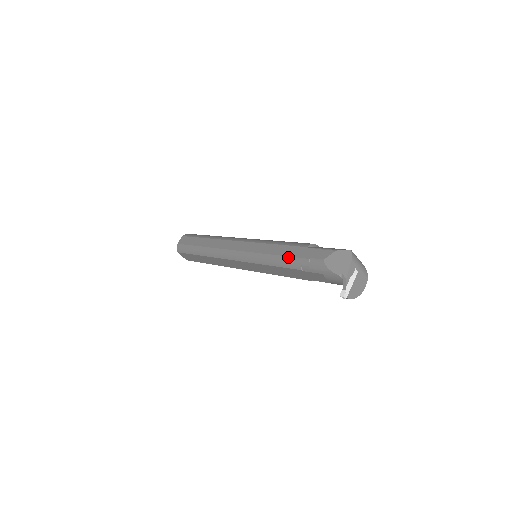
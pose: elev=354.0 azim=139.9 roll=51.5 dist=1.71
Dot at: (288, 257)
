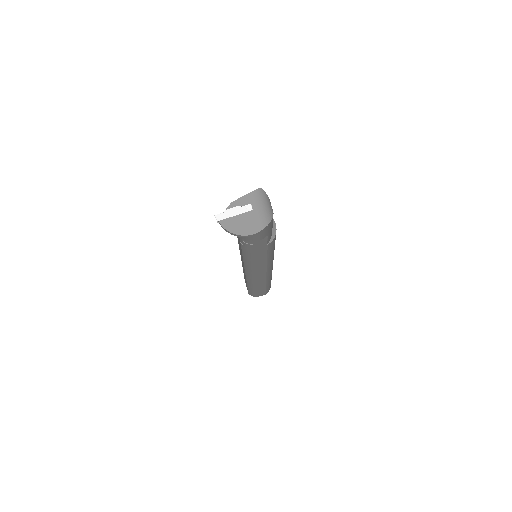
Dot at: occluded
